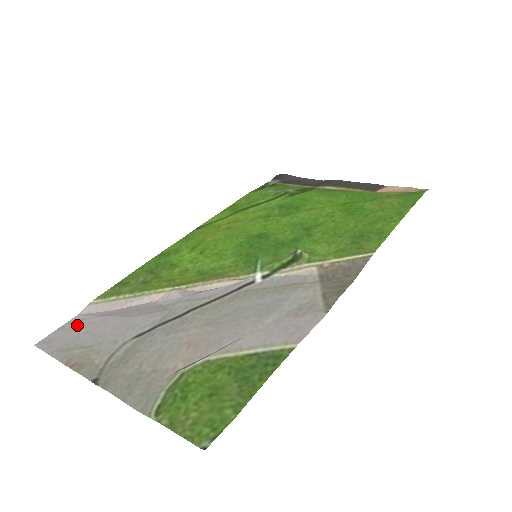
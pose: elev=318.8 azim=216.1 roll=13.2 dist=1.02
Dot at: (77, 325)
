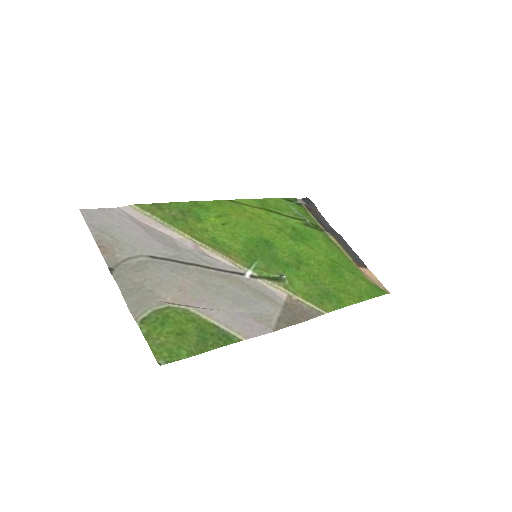
Dot at: (115, 216)
